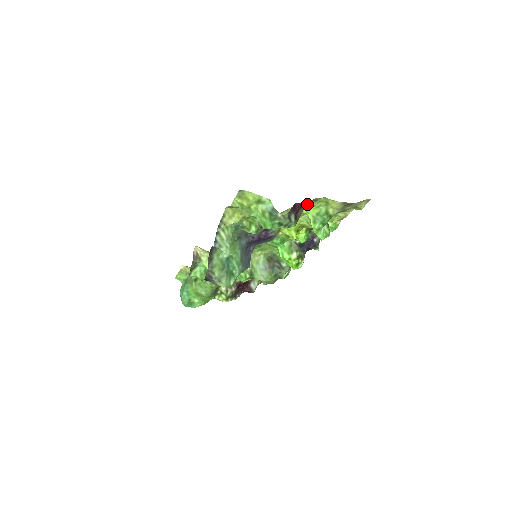
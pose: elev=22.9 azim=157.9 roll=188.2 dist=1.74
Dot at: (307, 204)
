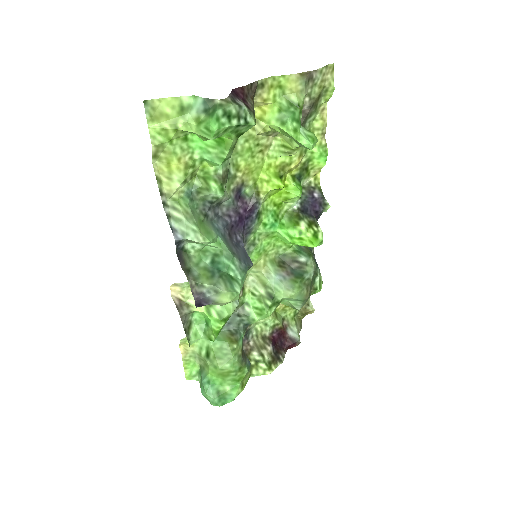
Dot at: (259, 109)
